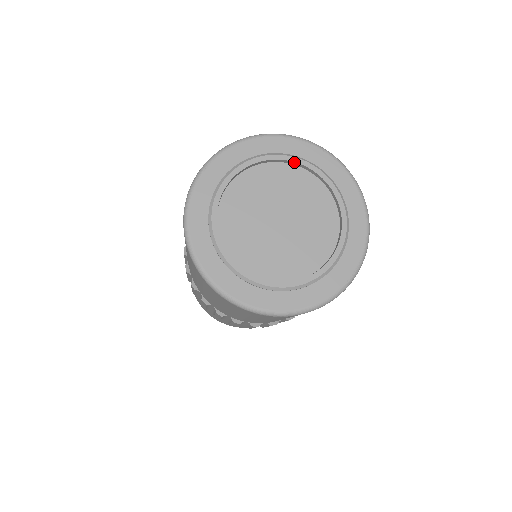
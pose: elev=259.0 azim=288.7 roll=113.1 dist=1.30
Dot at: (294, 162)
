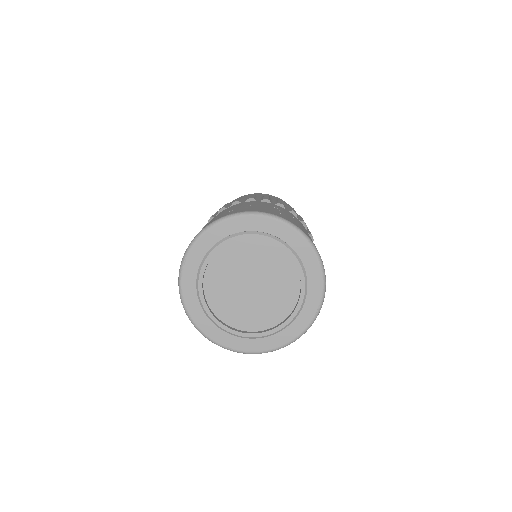
Dot at: (251, 238)
